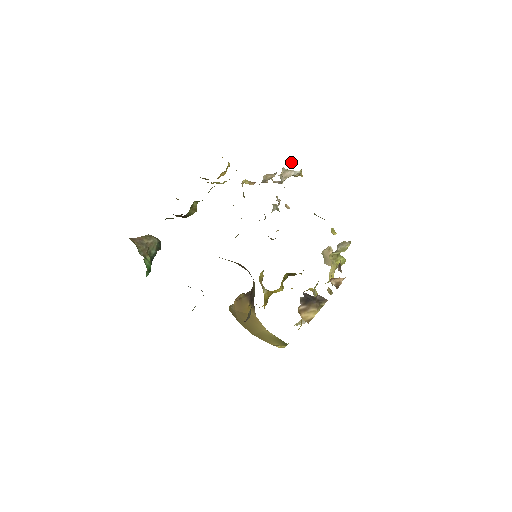
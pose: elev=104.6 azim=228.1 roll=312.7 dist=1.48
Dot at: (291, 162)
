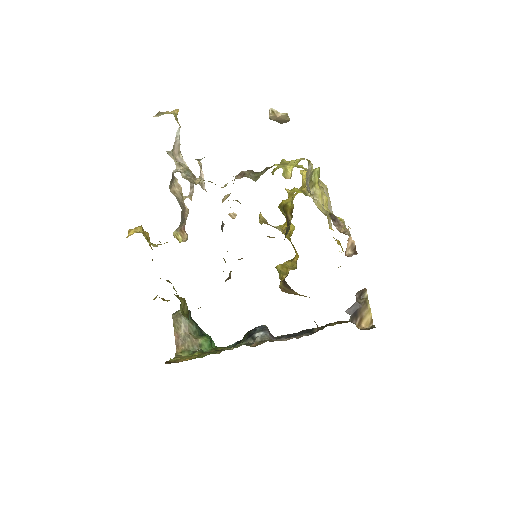
Dot at: occluded
